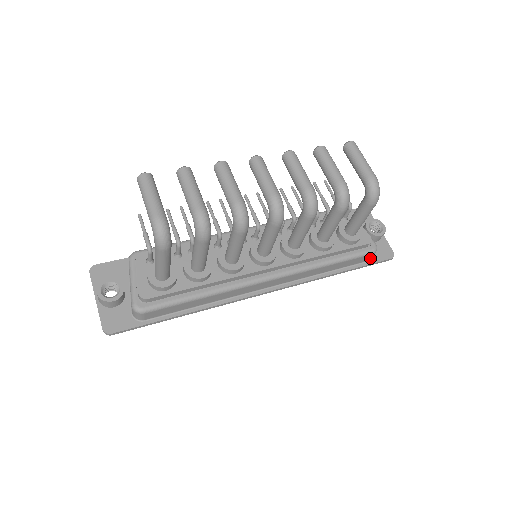
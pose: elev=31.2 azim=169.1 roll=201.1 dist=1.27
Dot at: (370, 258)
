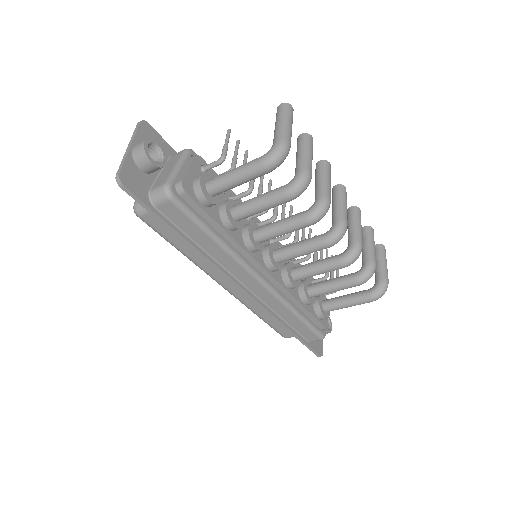
Dot at: occluded
